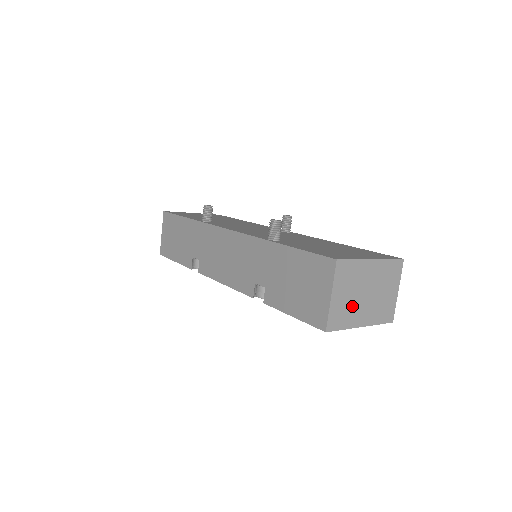
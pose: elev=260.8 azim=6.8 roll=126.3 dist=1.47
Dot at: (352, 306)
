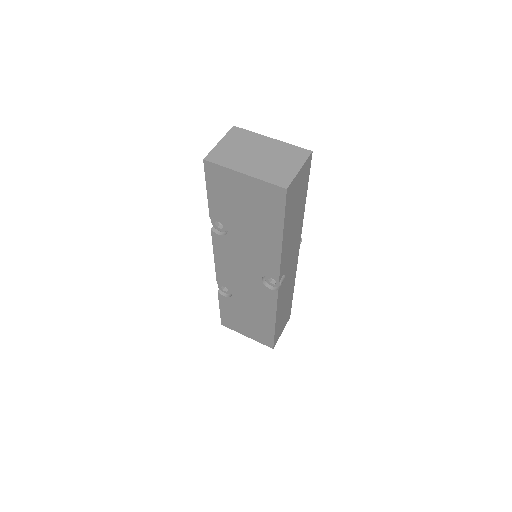
Dot at: (238, 156)
